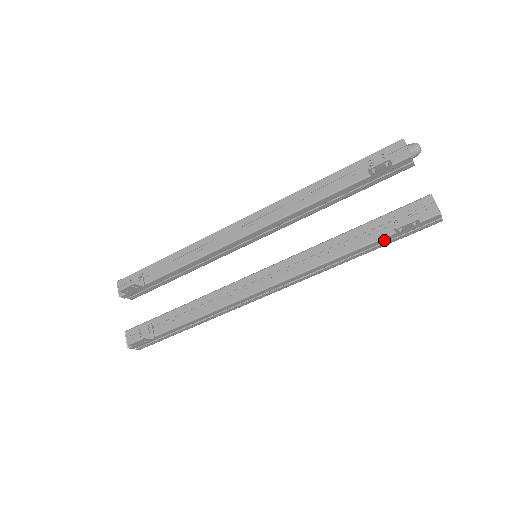
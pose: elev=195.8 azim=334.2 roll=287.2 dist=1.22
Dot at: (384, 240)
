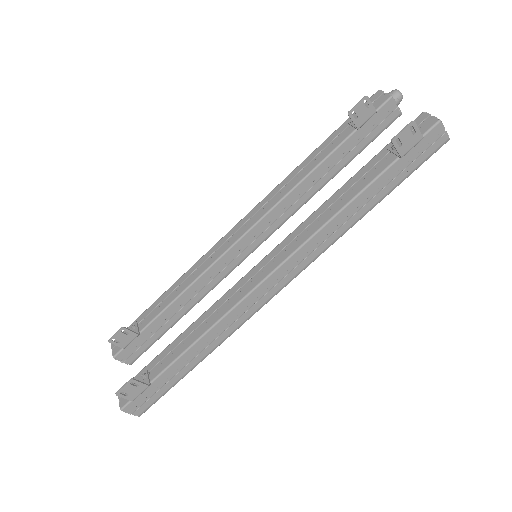
Dot at: (389, 174)
